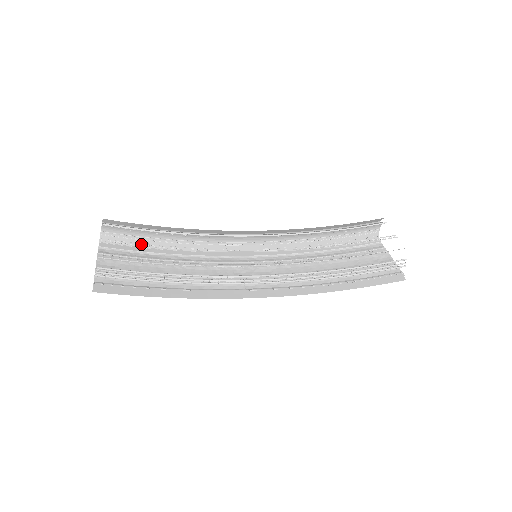
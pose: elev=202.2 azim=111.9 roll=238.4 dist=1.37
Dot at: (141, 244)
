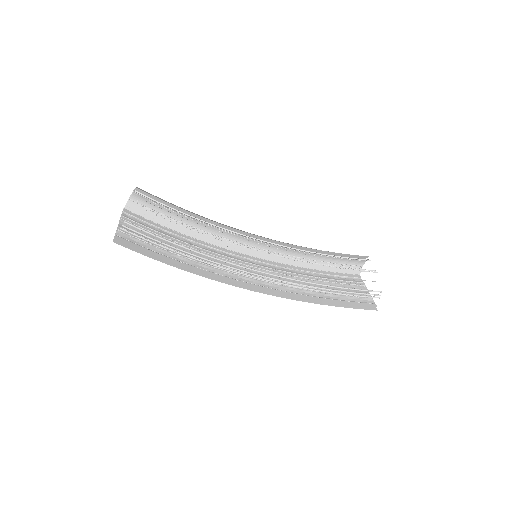
Dot at: (164, 215)
